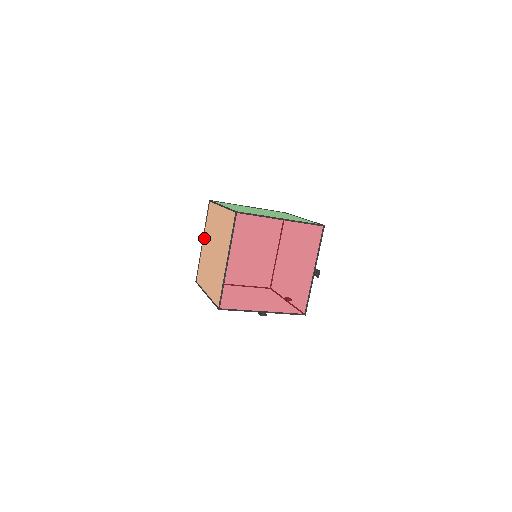
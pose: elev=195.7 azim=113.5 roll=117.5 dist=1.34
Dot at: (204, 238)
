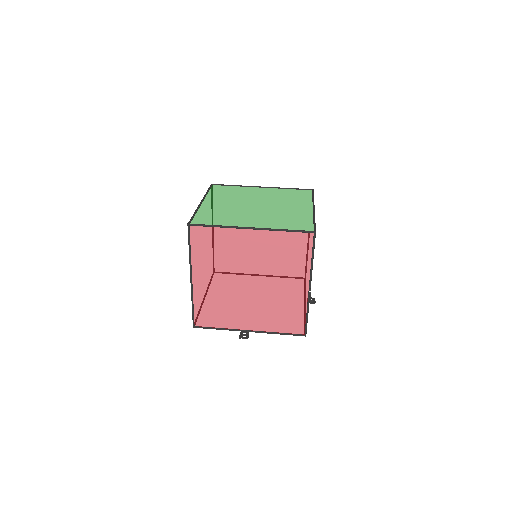
Dot at: occluded
